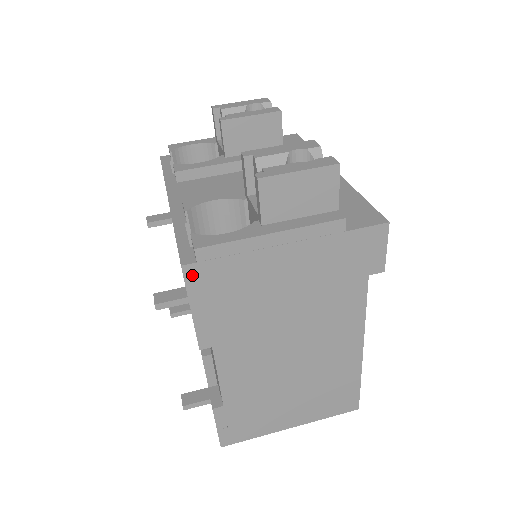
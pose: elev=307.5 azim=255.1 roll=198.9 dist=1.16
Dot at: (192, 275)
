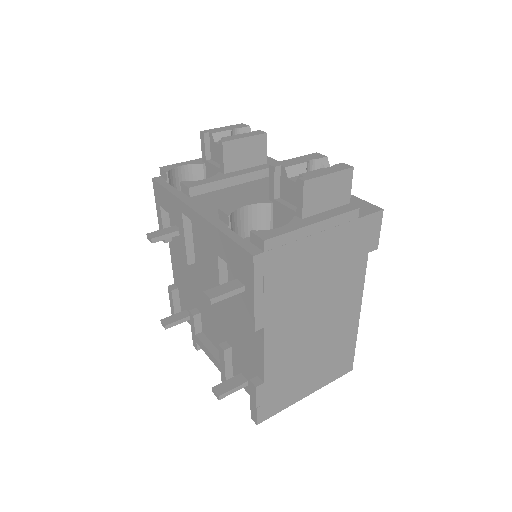
Dot at: (259, 264)
